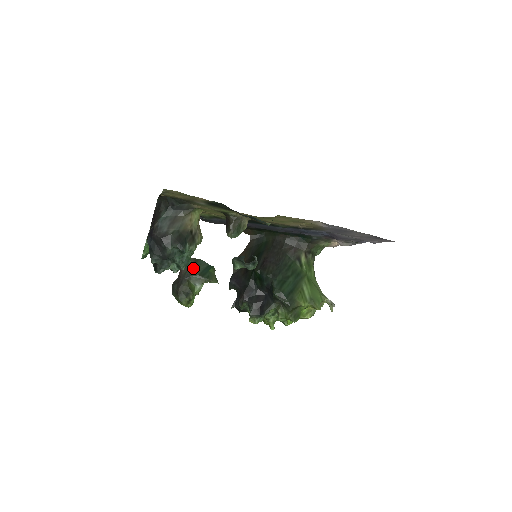
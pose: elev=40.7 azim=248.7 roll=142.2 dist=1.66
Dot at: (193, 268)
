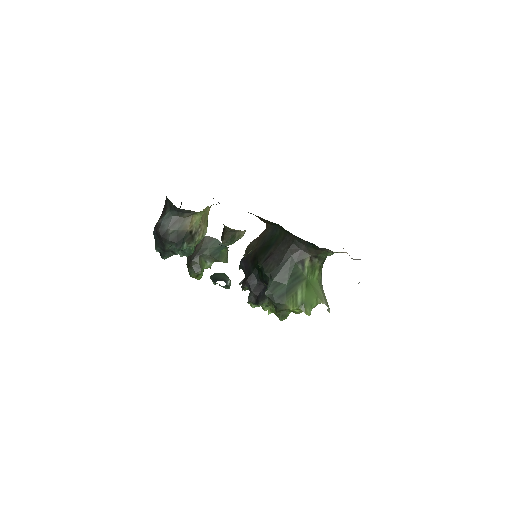
Dot at: (206, 246)
